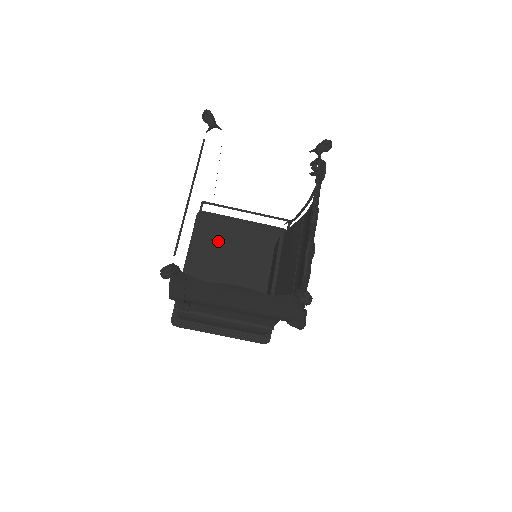
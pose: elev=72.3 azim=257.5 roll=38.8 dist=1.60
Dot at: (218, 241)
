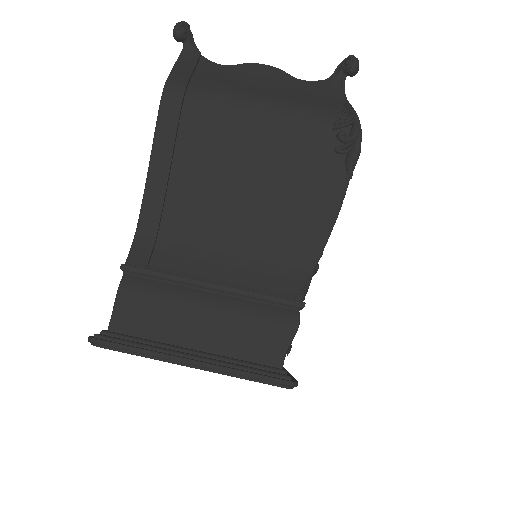
Dot at: occluded
